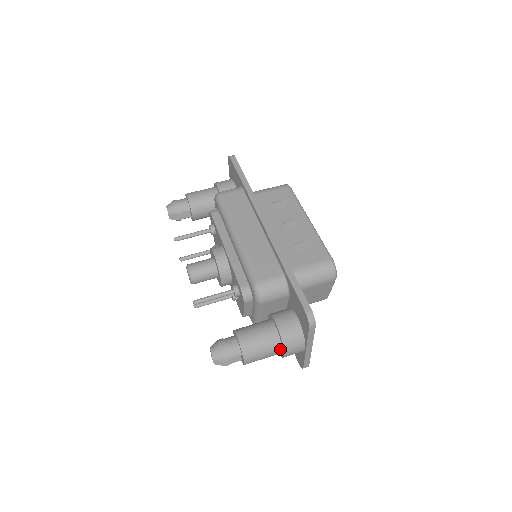
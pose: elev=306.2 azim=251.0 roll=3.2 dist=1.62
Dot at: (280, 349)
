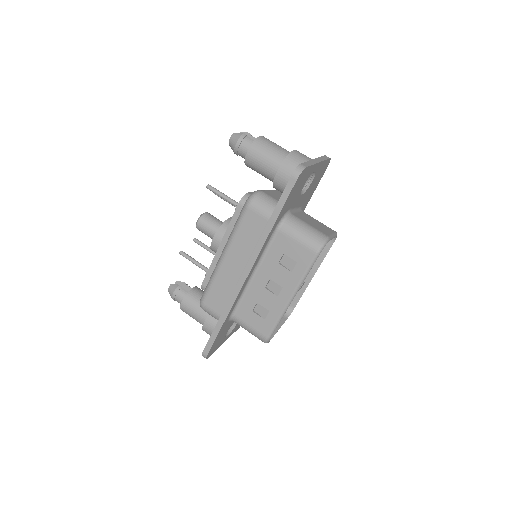
Dot at: occluded
